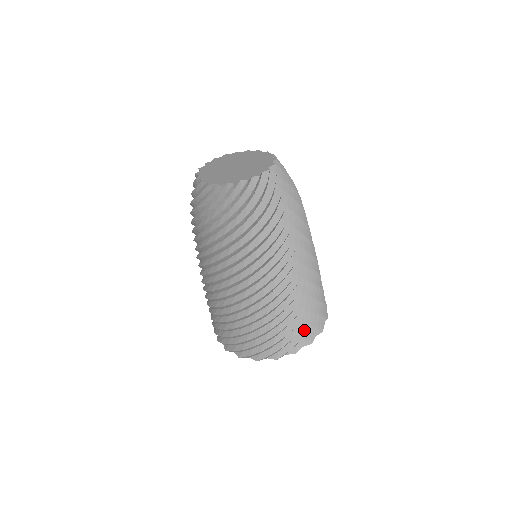
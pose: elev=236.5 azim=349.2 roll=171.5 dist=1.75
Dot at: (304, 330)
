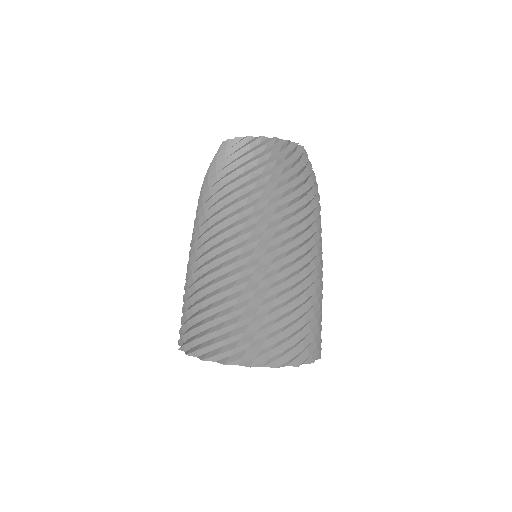
Dot at: (309, 338)
